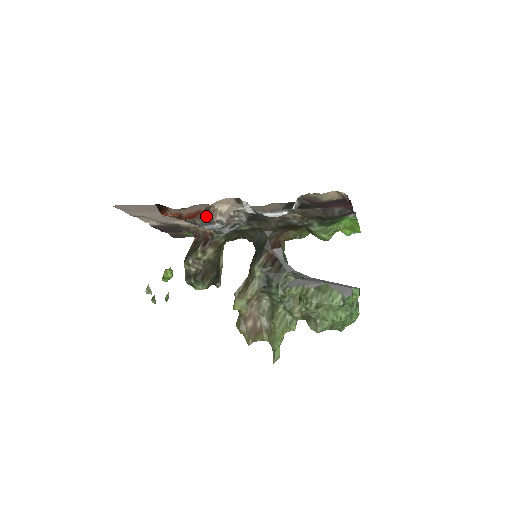
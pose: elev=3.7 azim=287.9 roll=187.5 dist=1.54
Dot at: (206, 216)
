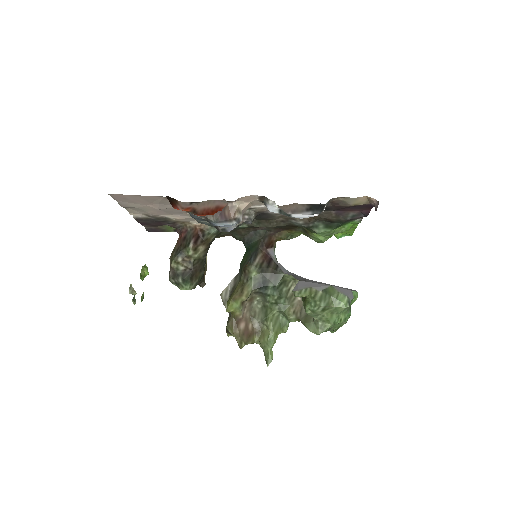
Dot at: (222, 213)
